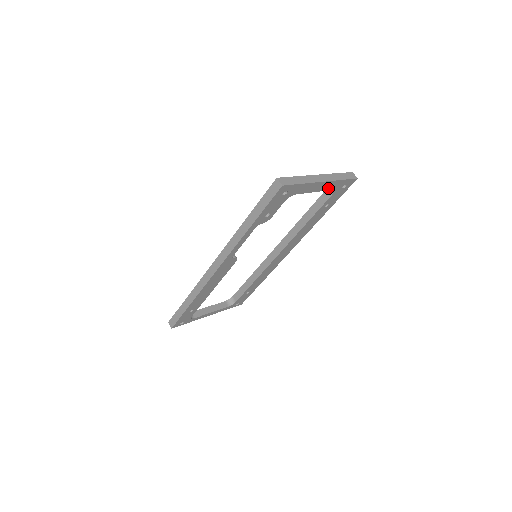
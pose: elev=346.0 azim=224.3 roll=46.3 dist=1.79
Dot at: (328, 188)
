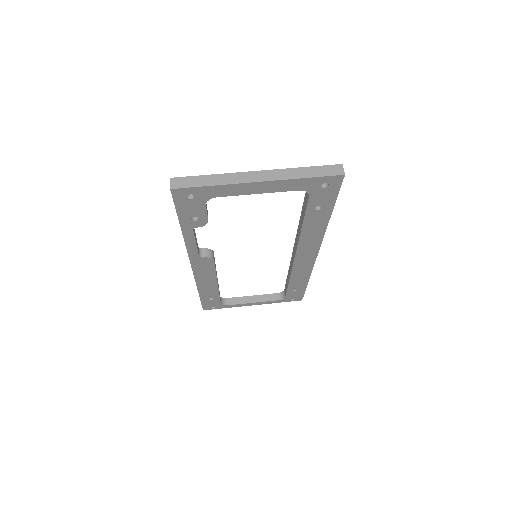
Dot at: (285, 188)
